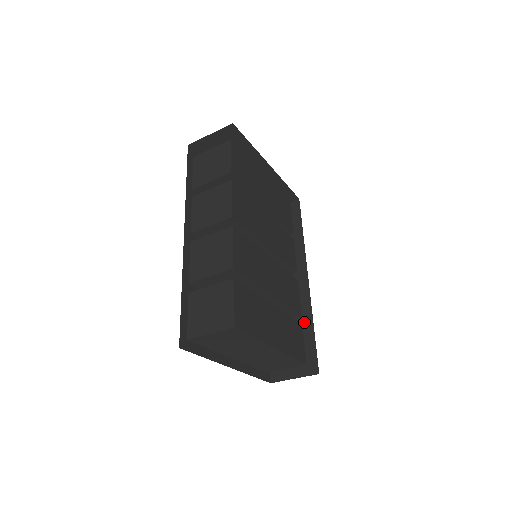
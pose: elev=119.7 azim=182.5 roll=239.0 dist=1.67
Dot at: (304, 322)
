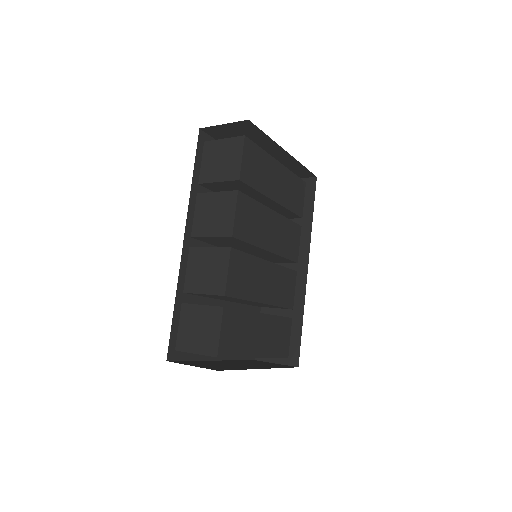
Dot at: (295, 314)
